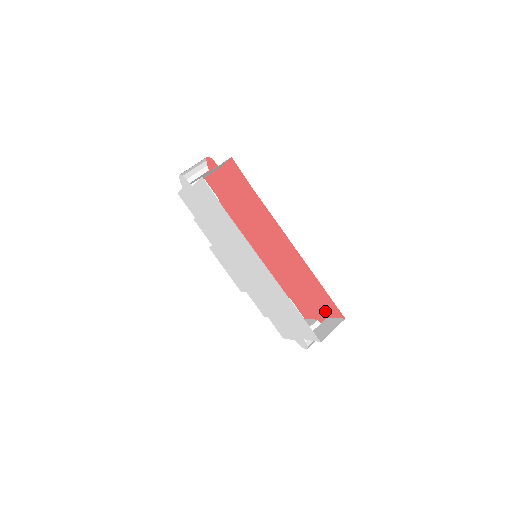
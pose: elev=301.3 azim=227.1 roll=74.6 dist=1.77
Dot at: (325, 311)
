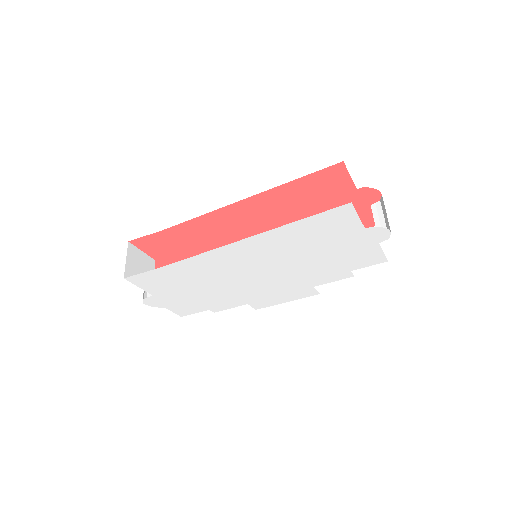
Dot at: (344, 189)
